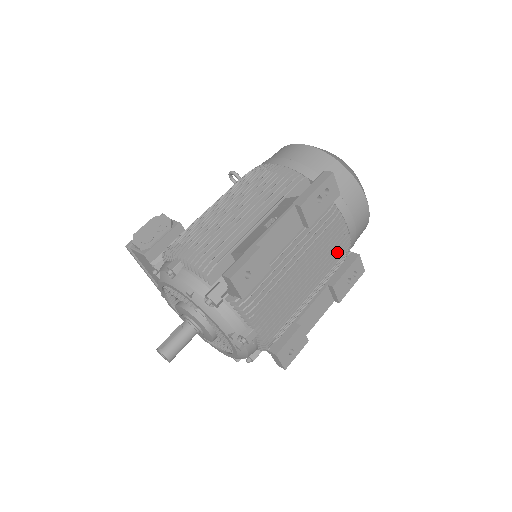
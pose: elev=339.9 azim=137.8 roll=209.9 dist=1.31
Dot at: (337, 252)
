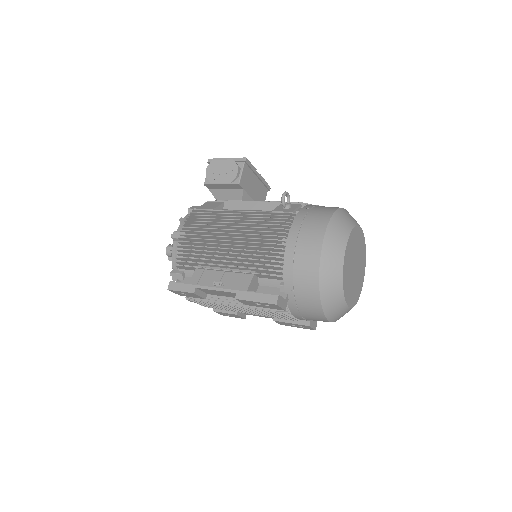
Dot at: (282, 317)
